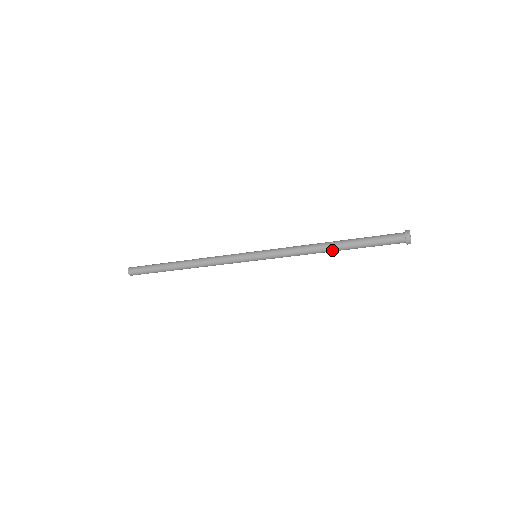
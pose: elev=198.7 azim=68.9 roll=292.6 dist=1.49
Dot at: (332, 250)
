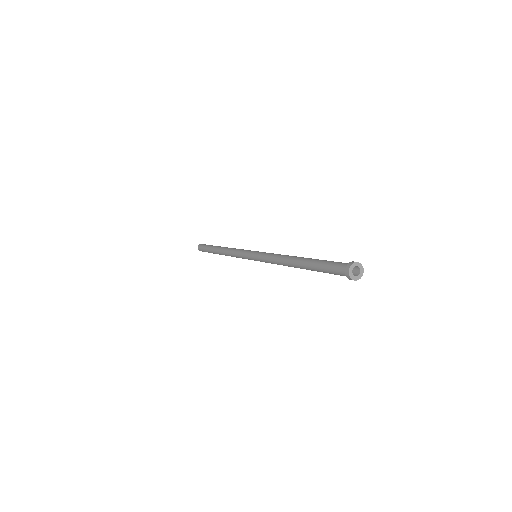
Dot at: occluded
